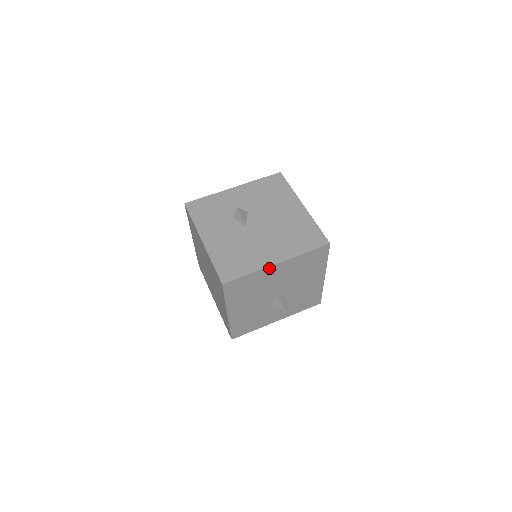
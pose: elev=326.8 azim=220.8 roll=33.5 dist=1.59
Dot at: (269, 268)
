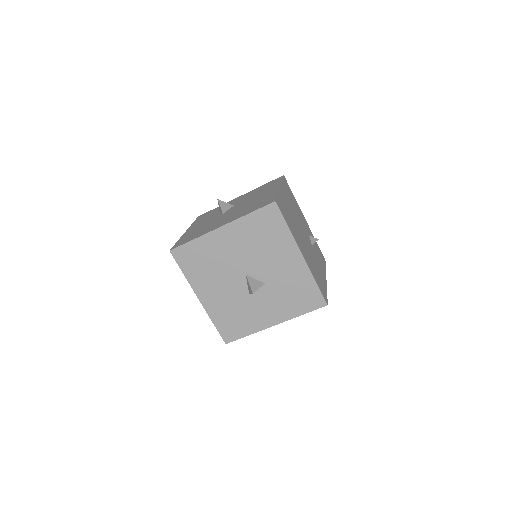
Dot at: (214, 233)
